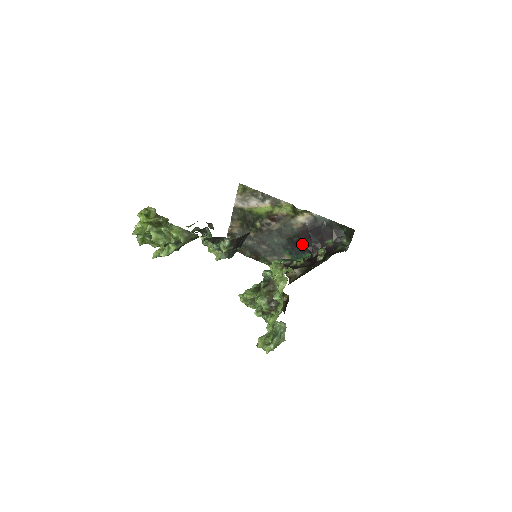
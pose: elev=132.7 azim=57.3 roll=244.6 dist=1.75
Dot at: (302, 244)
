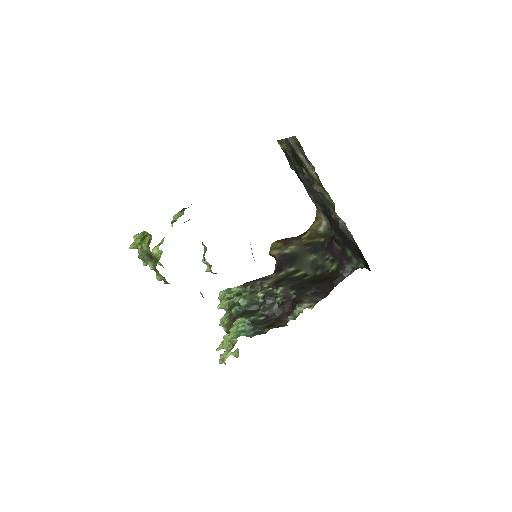
Dot at: (331, 225)
